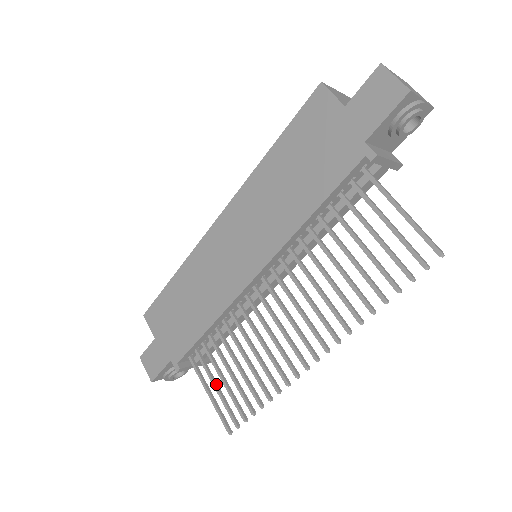
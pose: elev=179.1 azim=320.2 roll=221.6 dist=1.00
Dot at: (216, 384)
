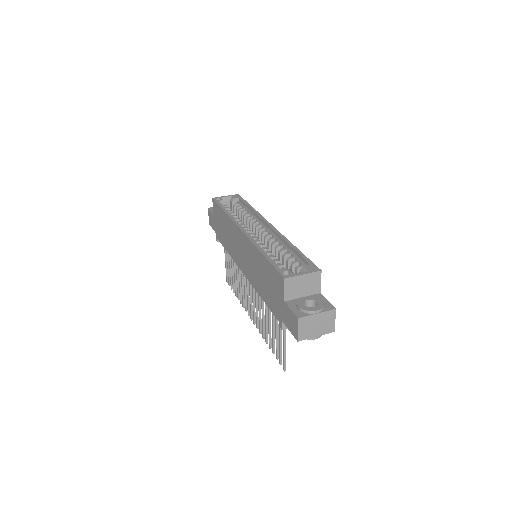
Dot at: (228, 264)
